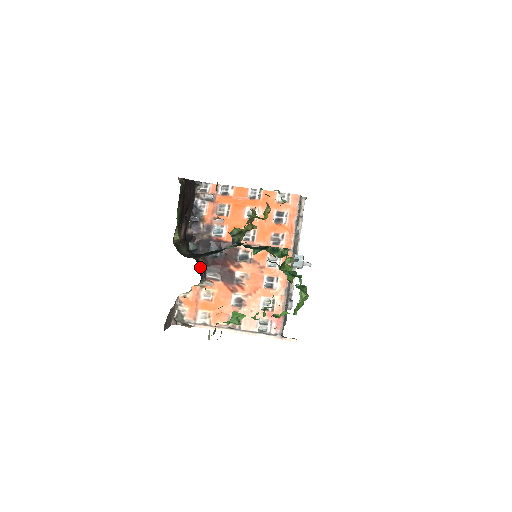
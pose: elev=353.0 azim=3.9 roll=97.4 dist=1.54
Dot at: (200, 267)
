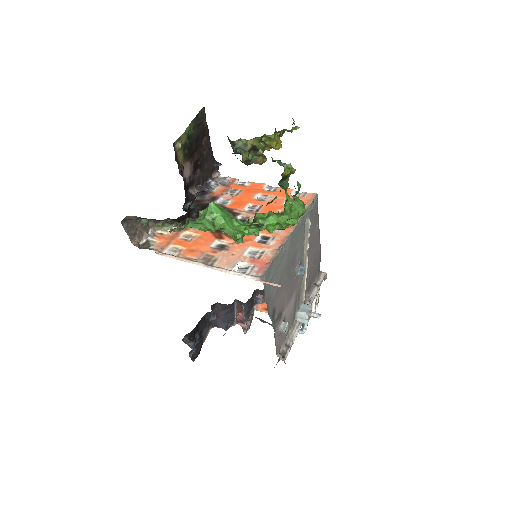
Dot at: (191, 213)
